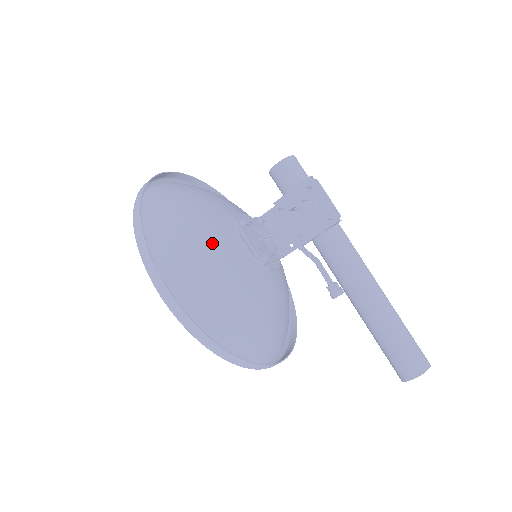
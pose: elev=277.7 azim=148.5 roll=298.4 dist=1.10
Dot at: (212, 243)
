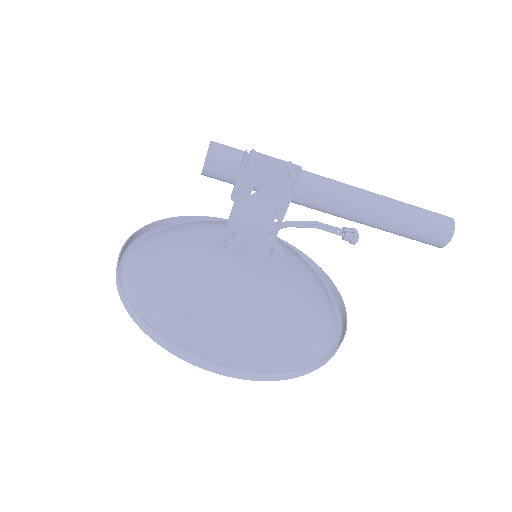
Dot at: (229, 293)
